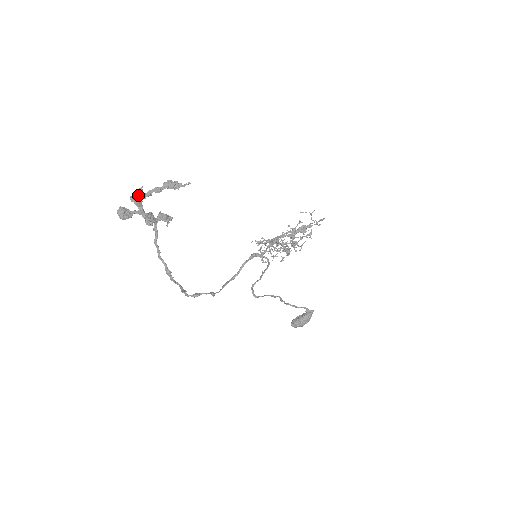
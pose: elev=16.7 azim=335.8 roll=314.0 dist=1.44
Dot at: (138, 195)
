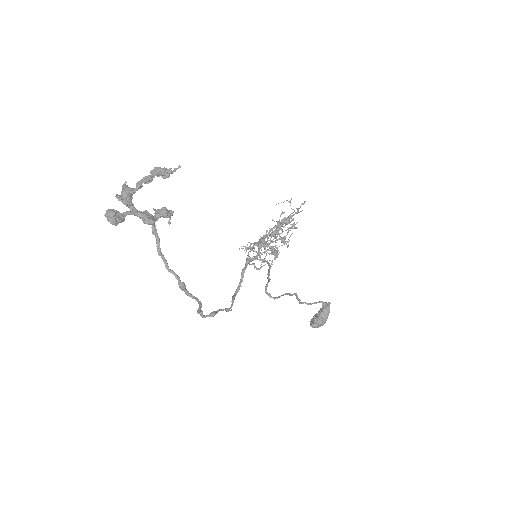
Dot at: (126, 190)
